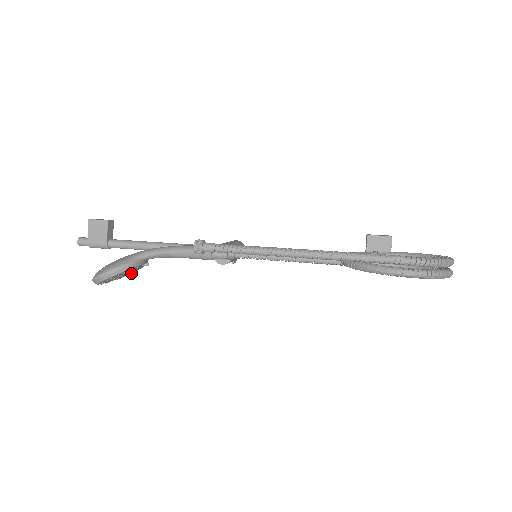
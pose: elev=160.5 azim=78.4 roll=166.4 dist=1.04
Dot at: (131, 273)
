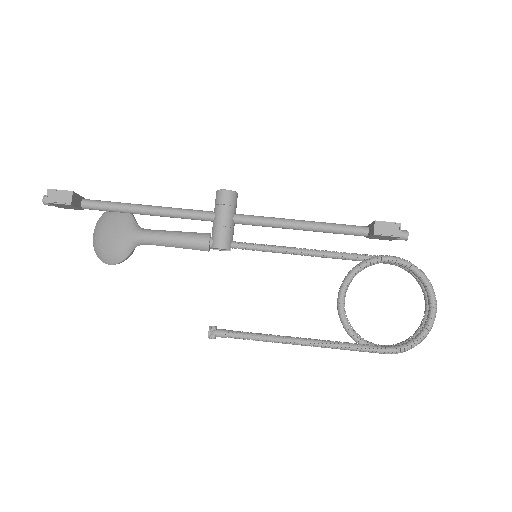
Dot at: occluded
